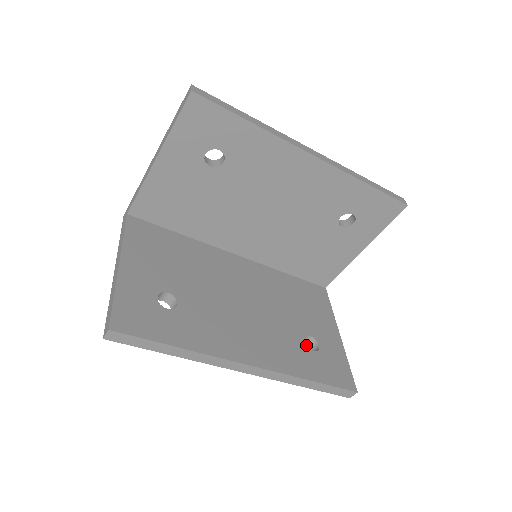
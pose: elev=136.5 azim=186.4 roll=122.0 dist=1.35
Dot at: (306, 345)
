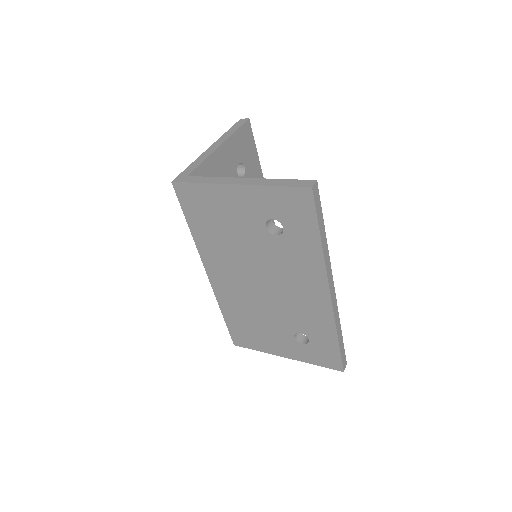
Dot at: occluded
